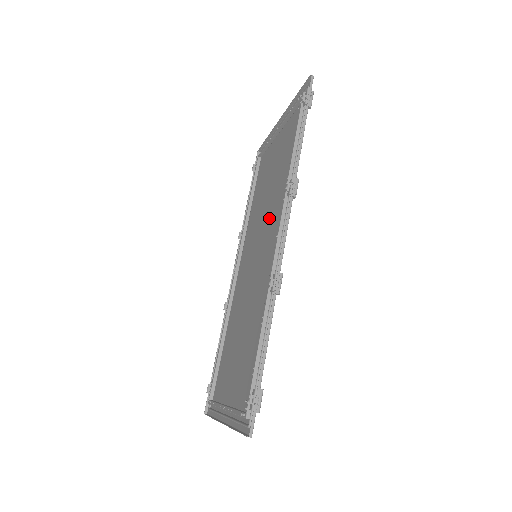
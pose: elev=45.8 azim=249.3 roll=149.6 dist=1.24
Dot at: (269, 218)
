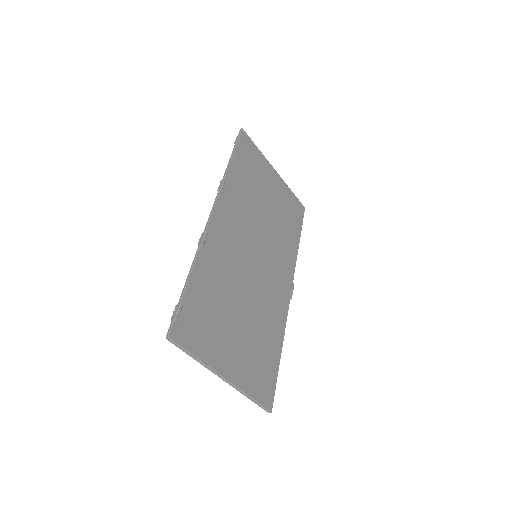
Dot at: (250, 224)
